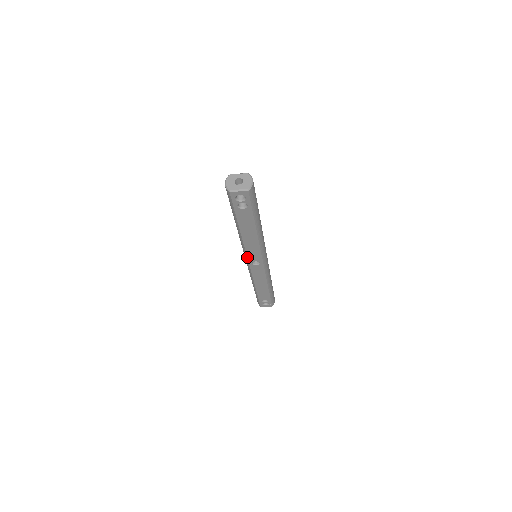
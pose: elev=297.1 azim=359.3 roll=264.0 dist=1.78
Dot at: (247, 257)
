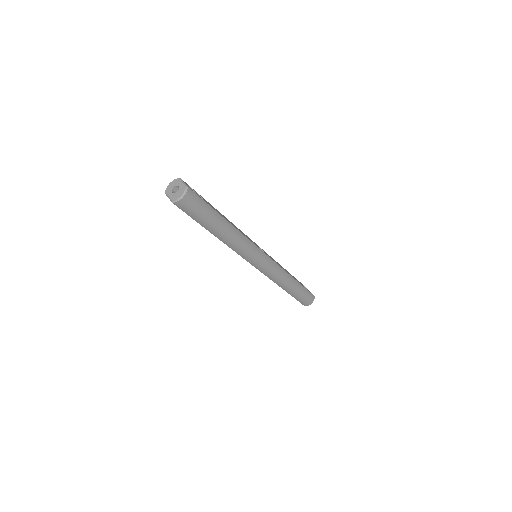
Dot at: occluded
